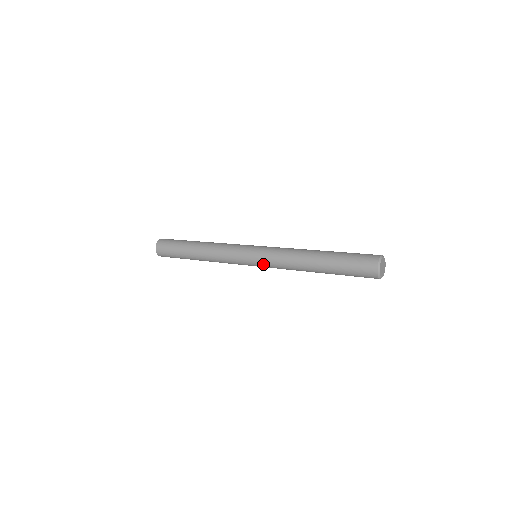
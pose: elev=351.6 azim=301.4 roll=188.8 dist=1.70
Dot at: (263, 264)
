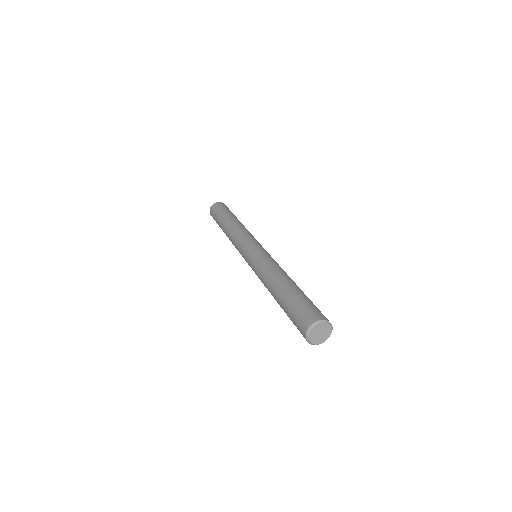
Dot at: (250, 264)
